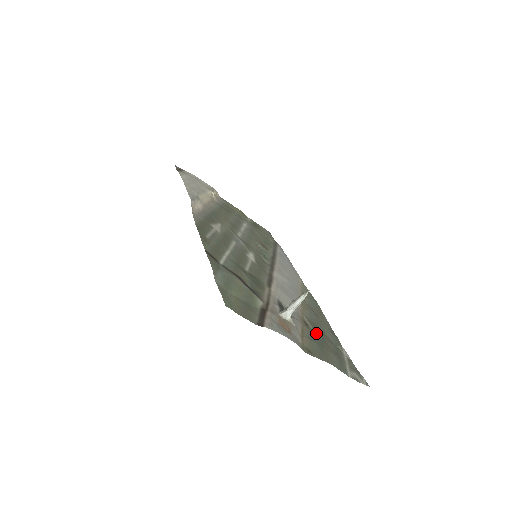
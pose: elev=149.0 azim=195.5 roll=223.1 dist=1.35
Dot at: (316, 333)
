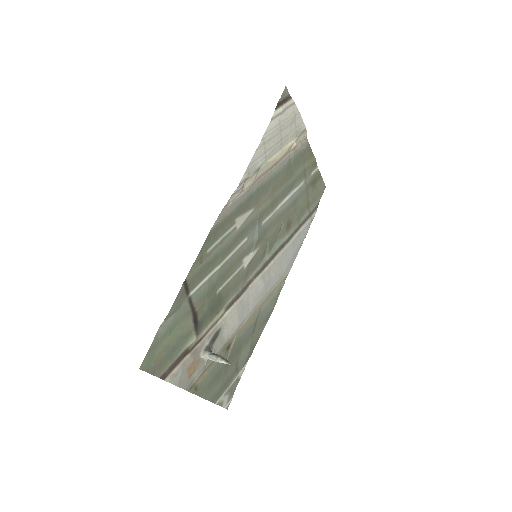
Dot at: occluded
